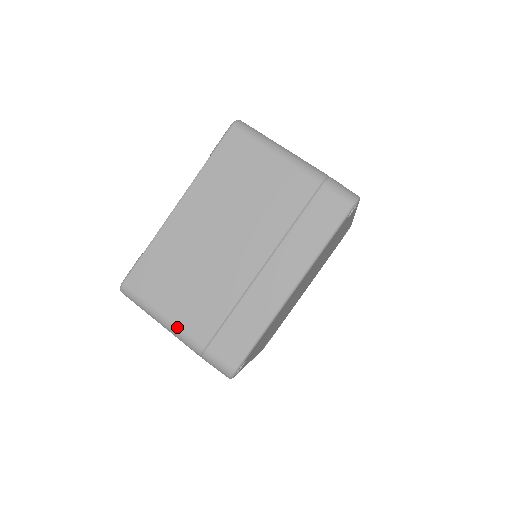
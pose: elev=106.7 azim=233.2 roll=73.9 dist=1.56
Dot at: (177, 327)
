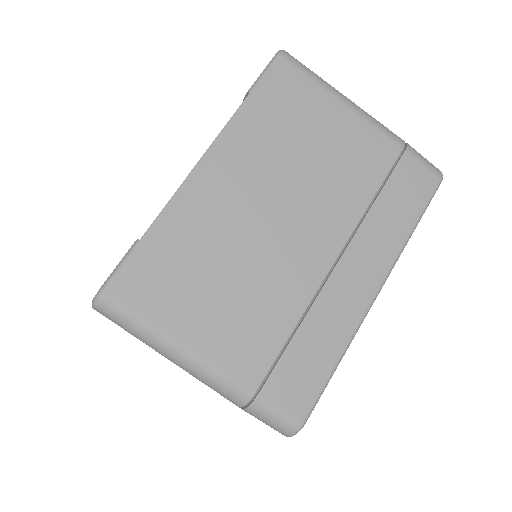
Dot at: (207, 361)
